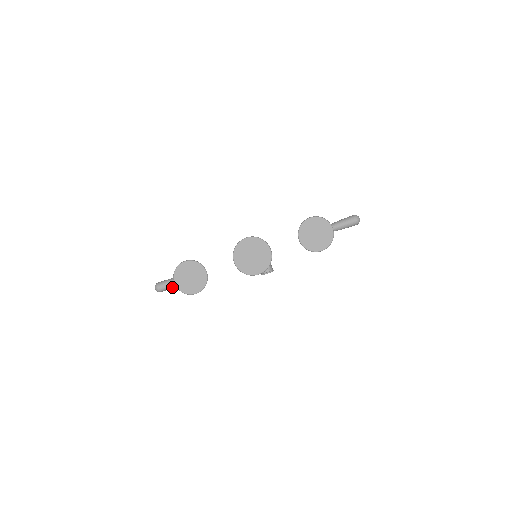
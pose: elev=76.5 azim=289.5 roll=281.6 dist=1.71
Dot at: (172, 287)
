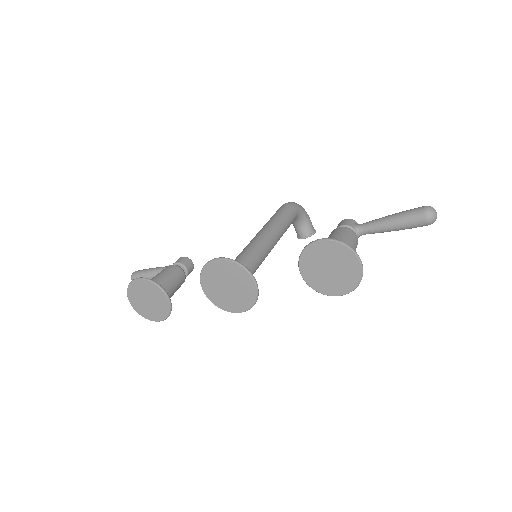
Dot at: occluded
